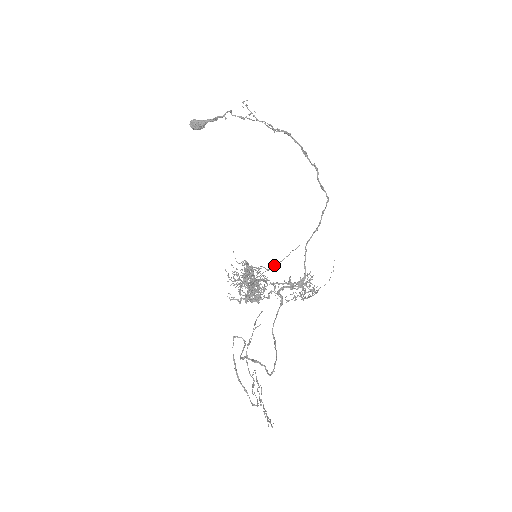
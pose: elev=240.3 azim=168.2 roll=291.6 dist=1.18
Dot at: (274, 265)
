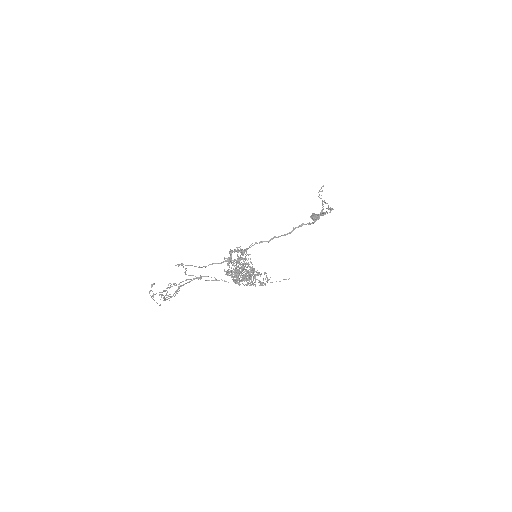
Dot at: occluded
